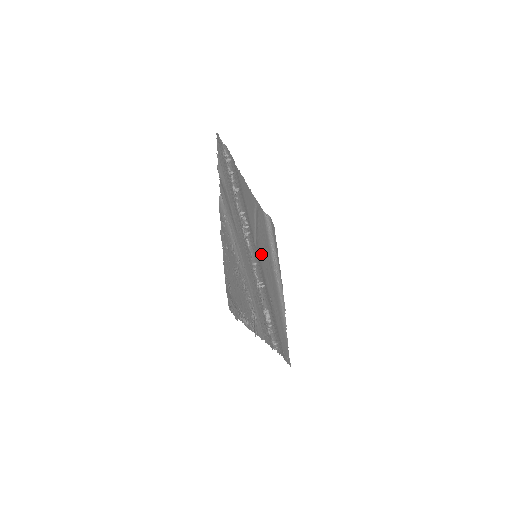
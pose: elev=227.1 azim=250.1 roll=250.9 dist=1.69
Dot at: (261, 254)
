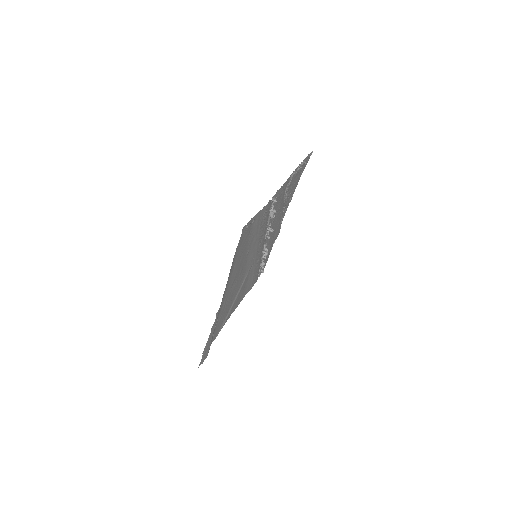
Dot at: (241, 279)
